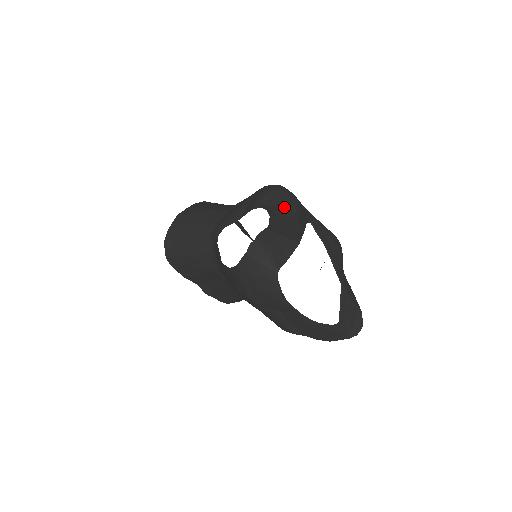
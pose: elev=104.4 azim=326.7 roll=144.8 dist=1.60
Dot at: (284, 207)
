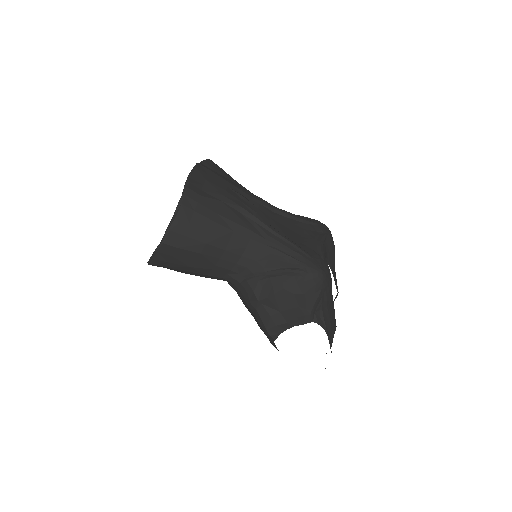
Dot at: (328, 304)
